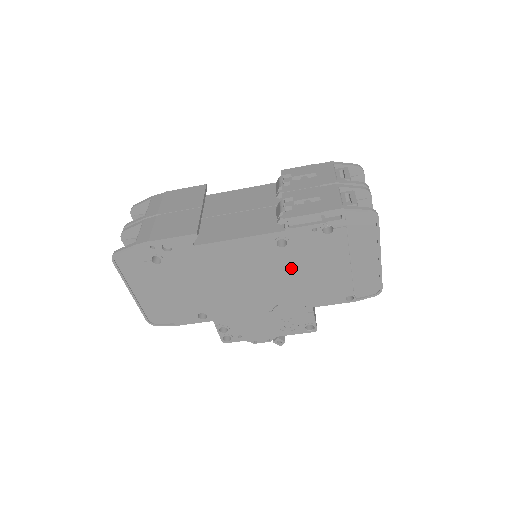
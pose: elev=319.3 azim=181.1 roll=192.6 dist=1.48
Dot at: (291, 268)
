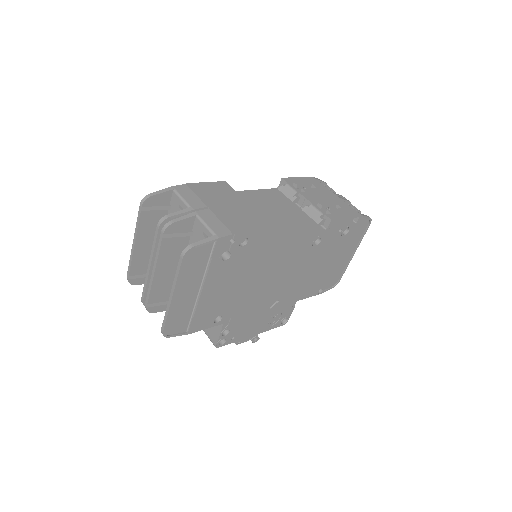
Dot at: (308, 264)
